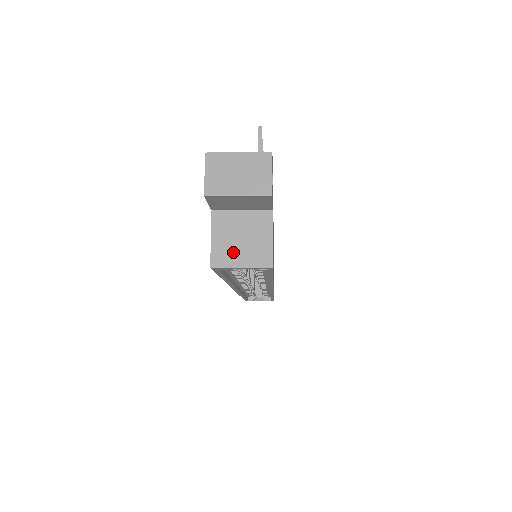
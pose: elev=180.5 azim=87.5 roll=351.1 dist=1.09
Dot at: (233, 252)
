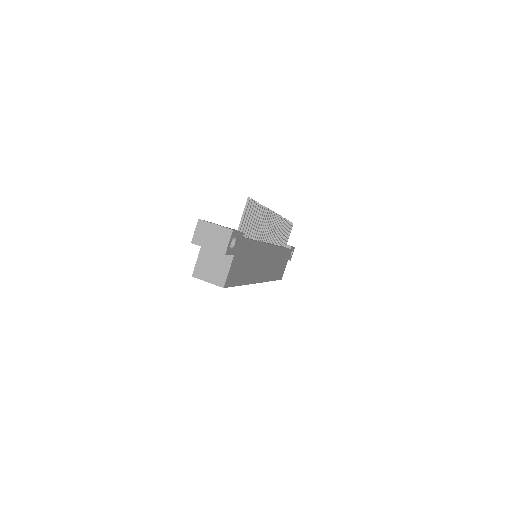
Dot at: (206, 272)
